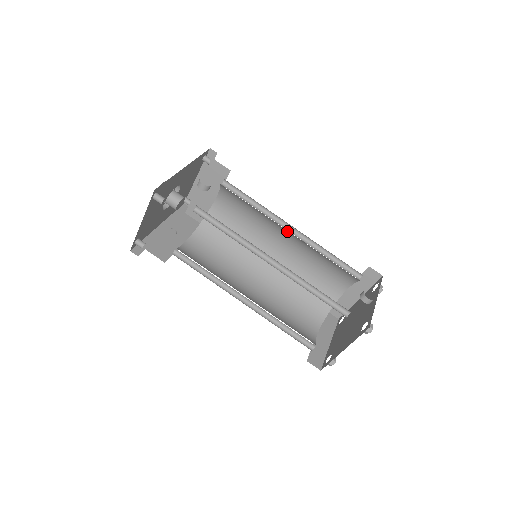
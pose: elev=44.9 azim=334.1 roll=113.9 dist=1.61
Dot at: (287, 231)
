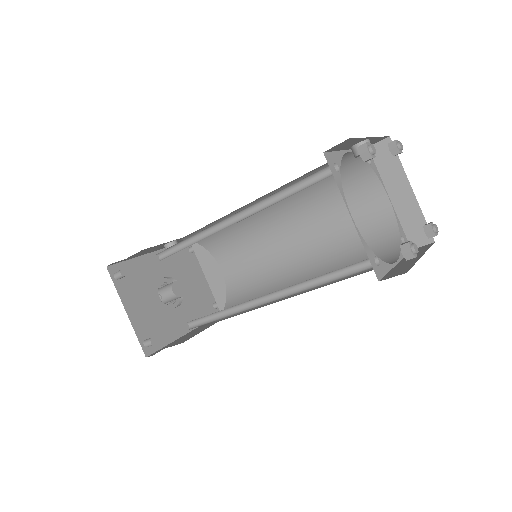
Dot at: (271, 213)
